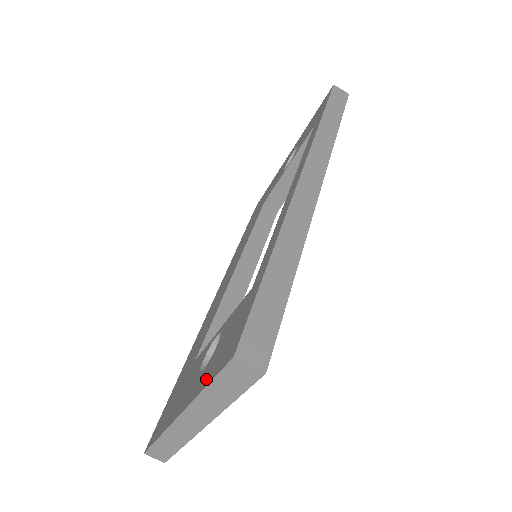
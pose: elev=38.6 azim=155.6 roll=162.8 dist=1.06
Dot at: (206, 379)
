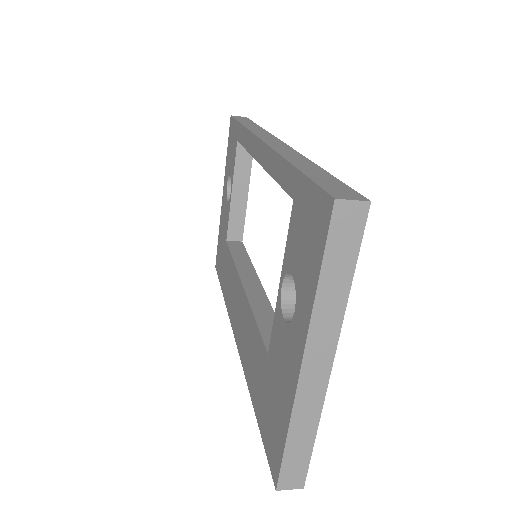
Dot at: (311, 283)
